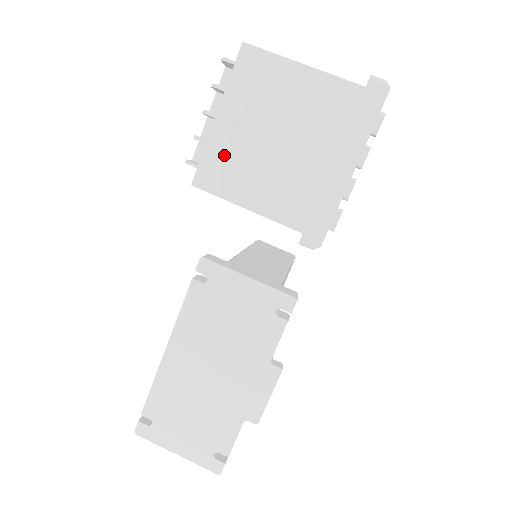
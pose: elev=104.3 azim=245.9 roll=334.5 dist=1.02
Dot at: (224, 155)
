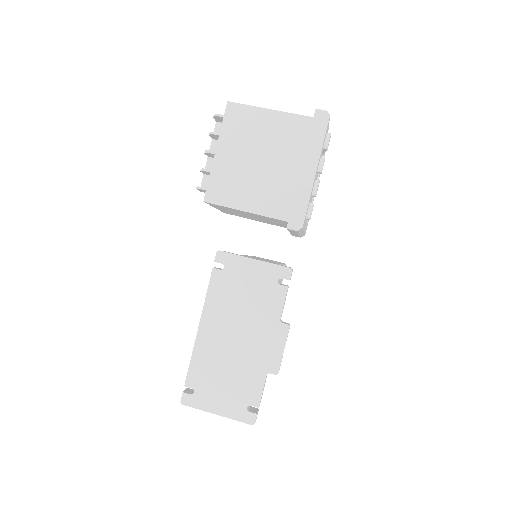
Dot at: (224, 177)
